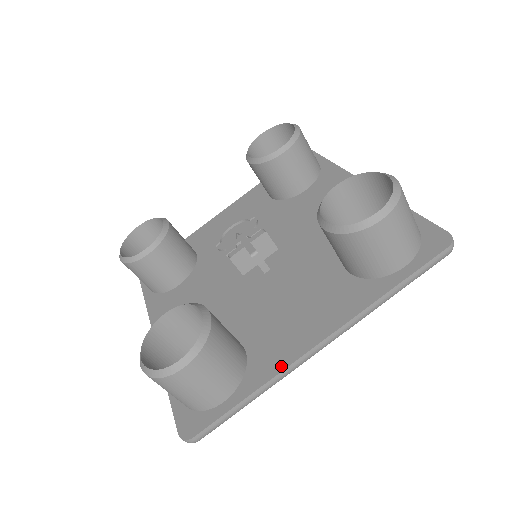
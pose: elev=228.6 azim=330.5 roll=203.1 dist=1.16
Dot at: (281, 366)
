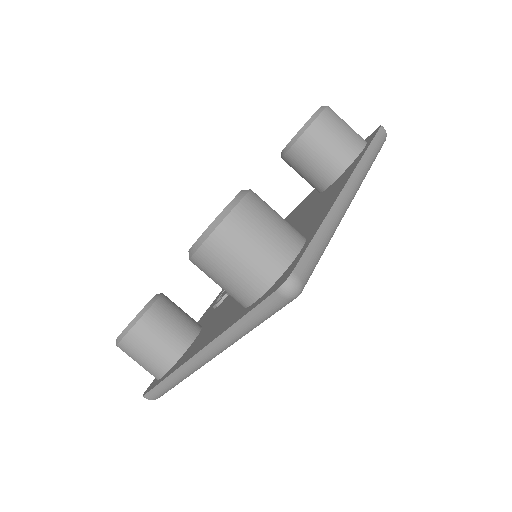
Dot at: (330, 205)
